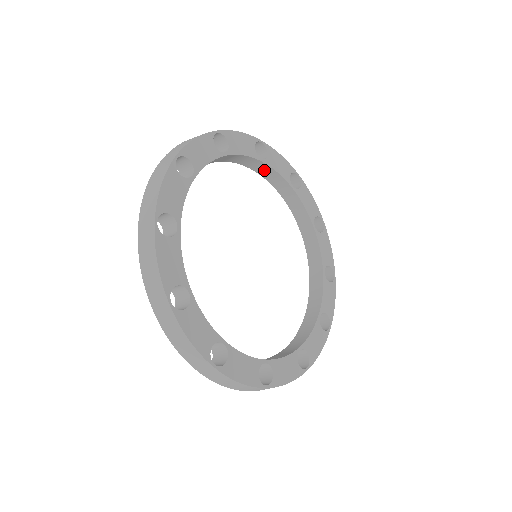
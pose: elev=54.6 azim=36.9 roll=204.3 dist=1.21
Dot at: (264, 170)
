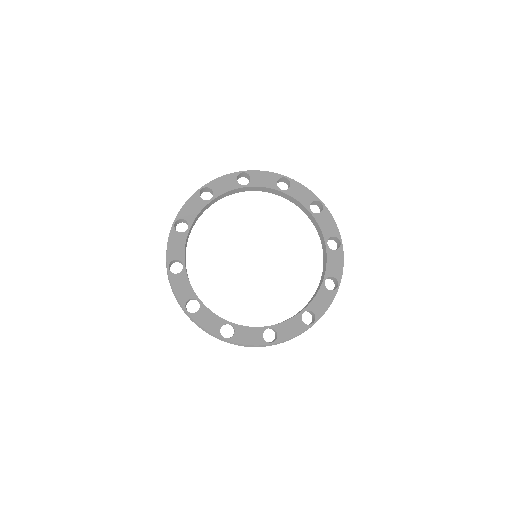
Dot at: (255, 189)
